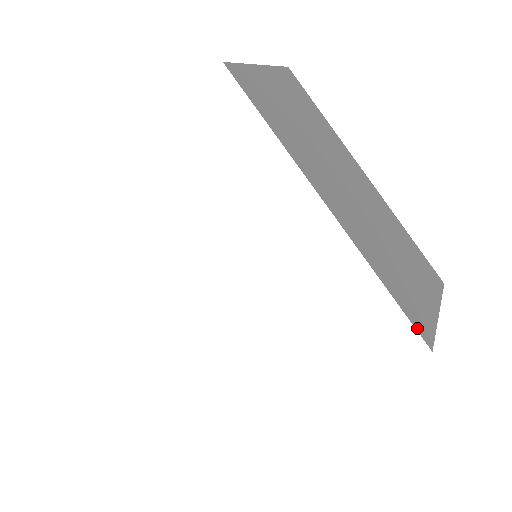
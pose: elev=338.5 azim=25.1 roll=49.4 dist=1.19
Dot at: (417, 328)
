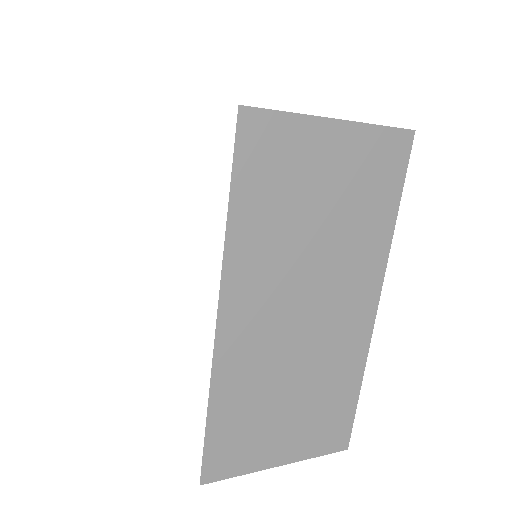
Dot at: (206, 462)
